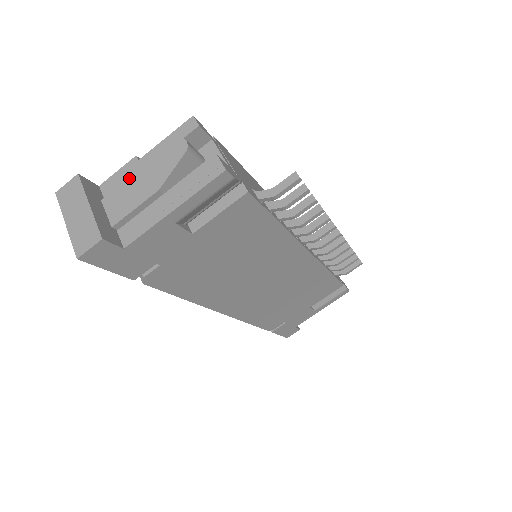
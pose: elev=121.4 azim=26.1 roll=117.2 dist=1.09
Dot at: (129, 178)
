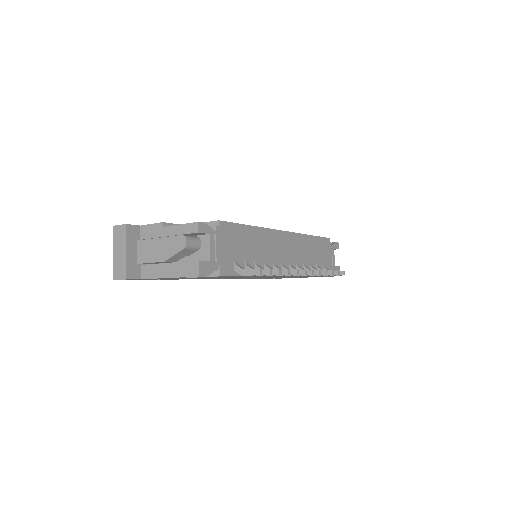
Dot at: (153, 239)
